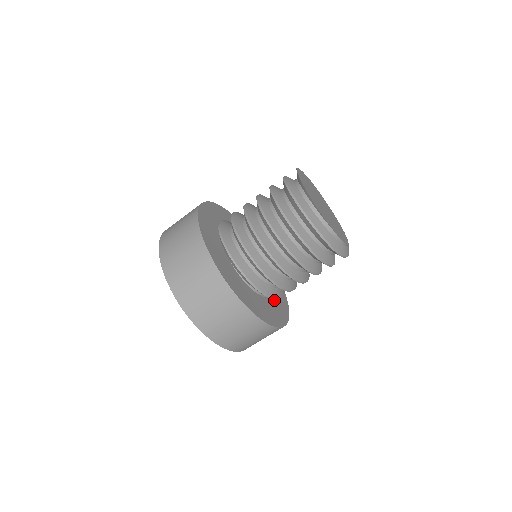
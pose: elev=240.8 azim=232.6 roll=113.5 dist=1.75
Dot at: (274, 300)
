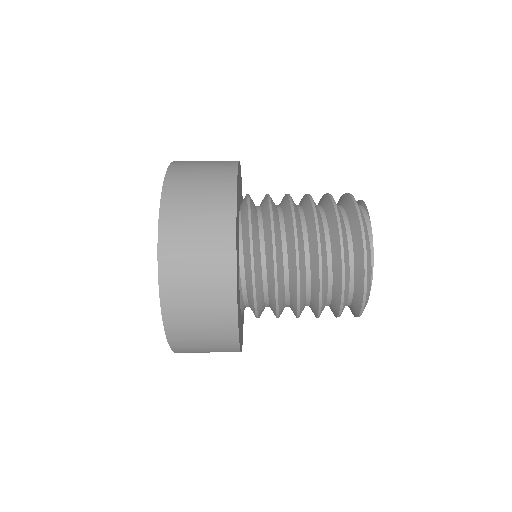
Dot at: (239, 297)
